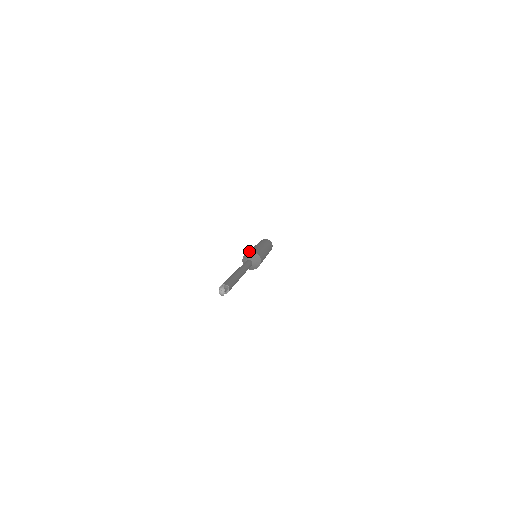
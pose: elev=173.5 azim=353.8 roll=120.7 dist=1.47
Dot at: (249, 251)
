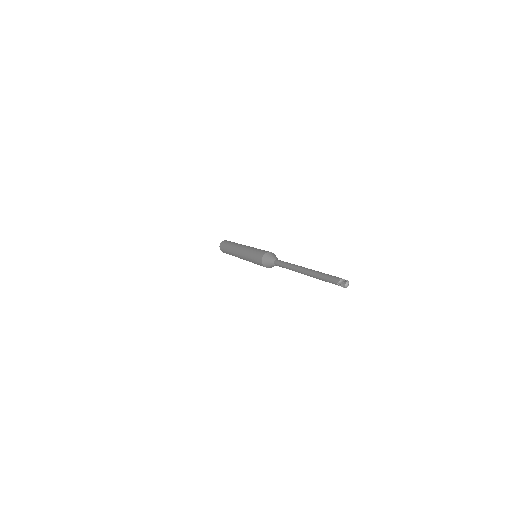
Dot at: occluded
